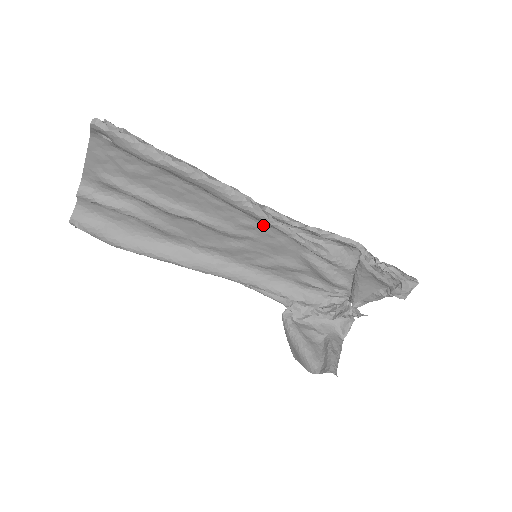
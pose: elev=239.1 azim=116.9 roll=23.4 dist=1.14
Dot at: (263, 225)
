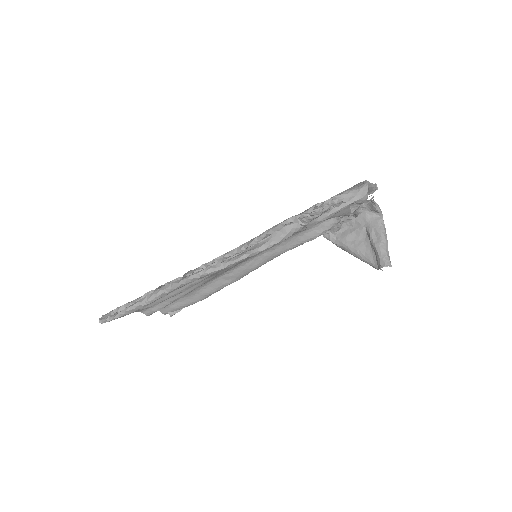
Dot at: occluded
